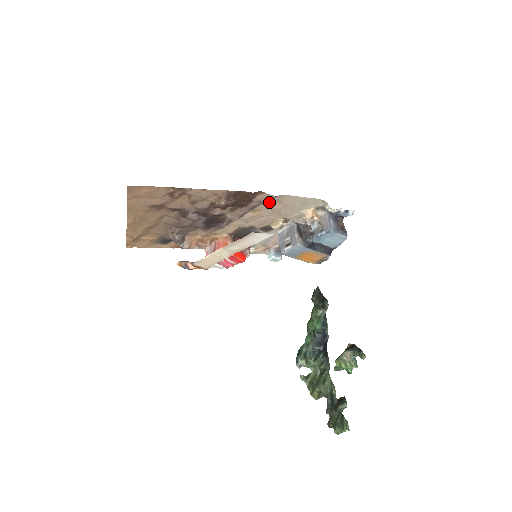
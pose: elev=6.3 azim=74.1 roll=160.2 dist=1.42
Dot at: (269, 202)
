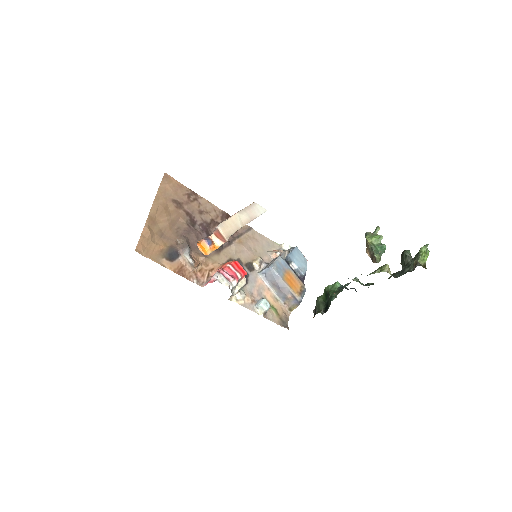
Dot at: (247, 235)
